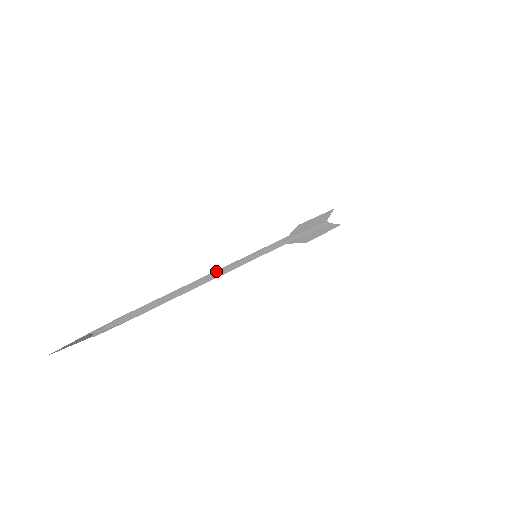
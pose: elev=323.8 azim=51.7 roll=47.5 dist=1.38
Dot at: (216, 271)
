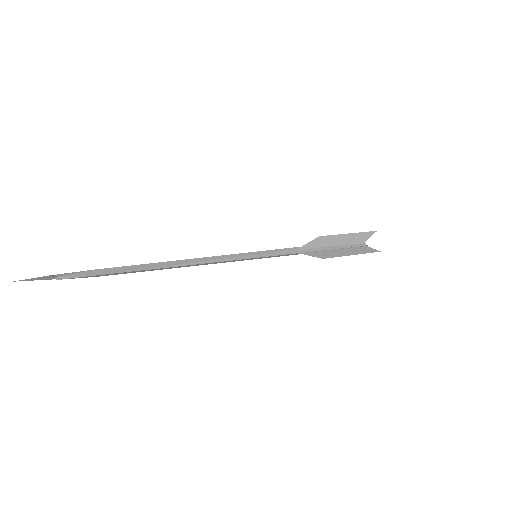
Dot at: (203, 258)
